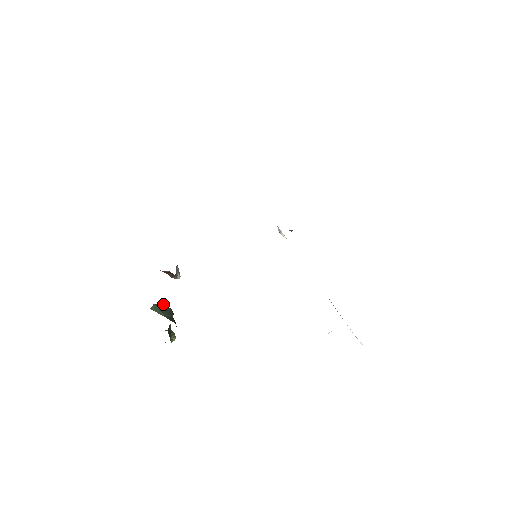
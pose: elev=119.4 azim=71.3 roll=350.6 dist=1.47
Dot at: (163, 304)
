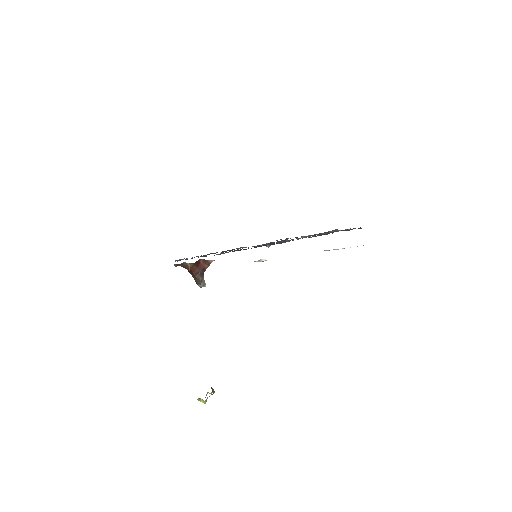
Dot at: occluded
